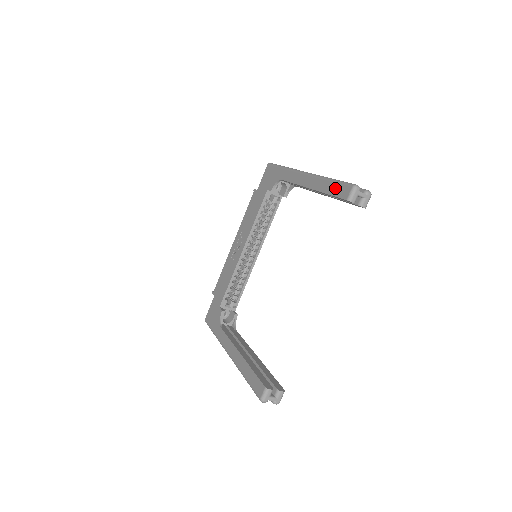
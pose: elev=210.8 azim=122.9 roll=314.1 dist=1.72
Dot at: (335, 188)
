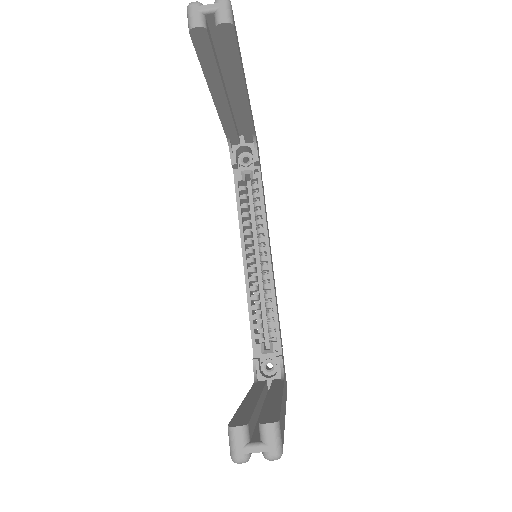
Dot at: occluded
